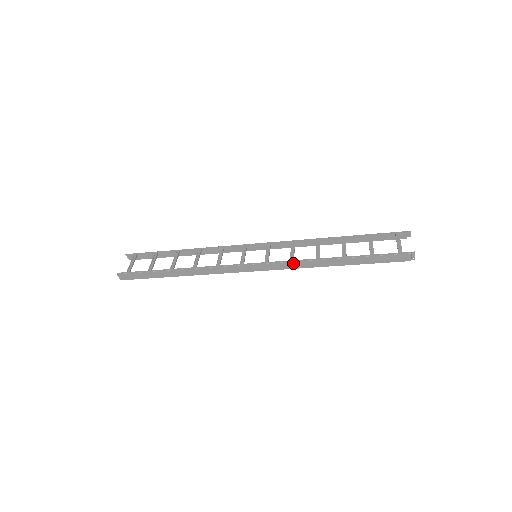
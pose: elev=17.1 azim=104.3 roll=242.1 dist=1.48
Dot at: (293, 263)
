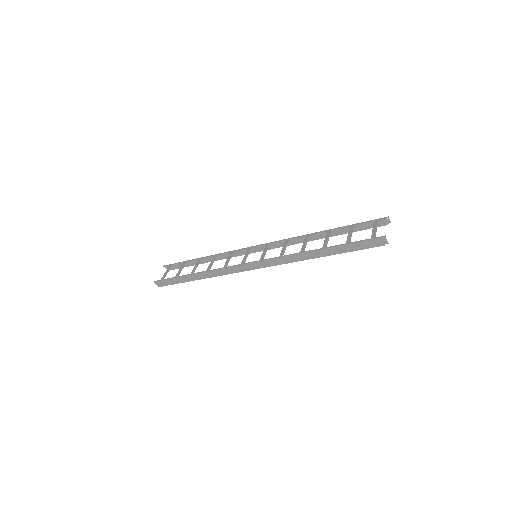
Dot at: (282, 258)
